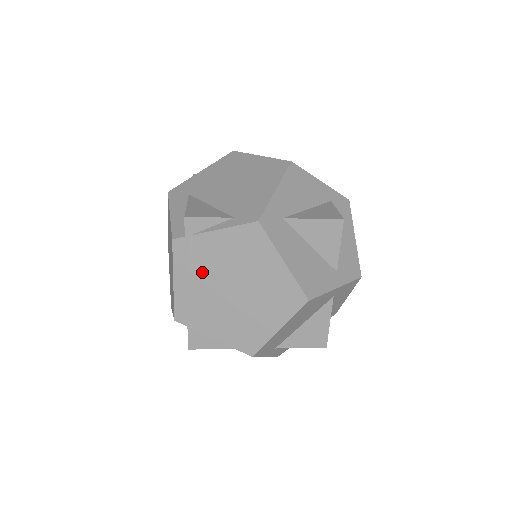
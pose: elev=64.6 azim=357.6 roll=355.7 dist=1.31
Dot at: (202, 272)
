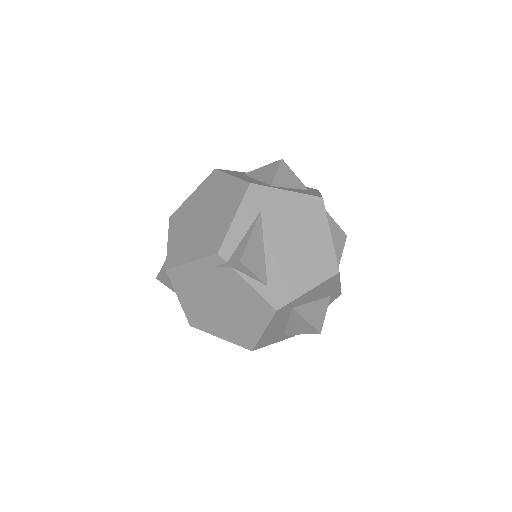
Dot at: (213, 281)
